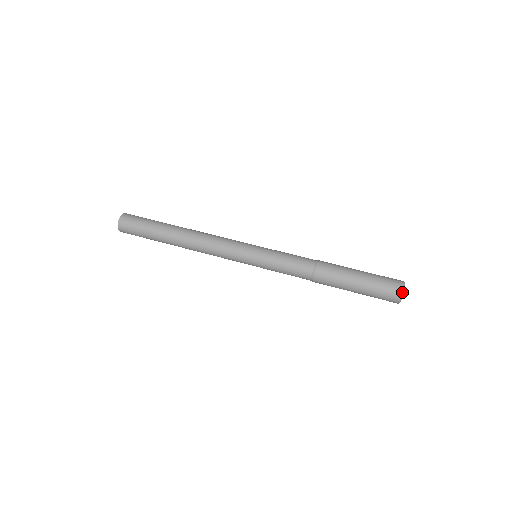
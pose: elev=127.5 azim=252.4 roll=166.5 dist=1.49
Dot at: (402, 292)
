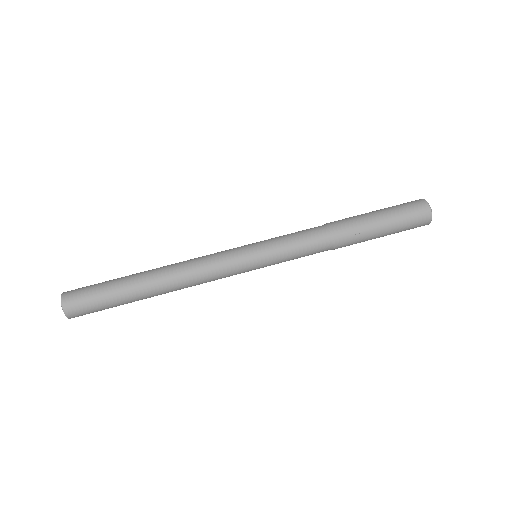
Dot at: occluded
